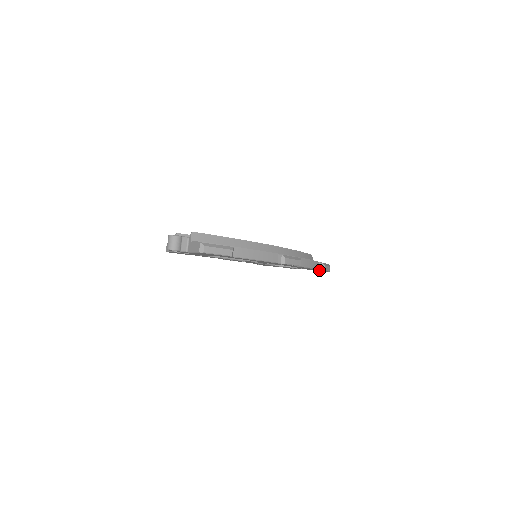
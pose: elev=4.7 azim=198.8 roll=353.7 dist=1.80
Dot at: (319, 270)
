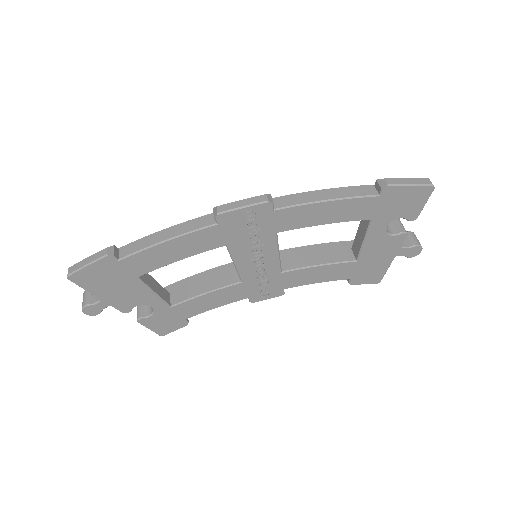
Dot at: (400, 198)
